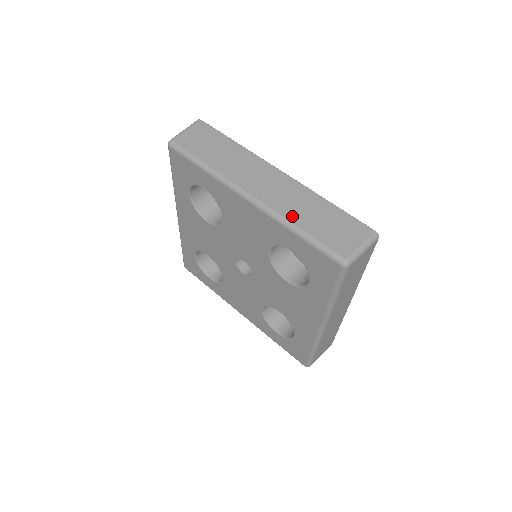
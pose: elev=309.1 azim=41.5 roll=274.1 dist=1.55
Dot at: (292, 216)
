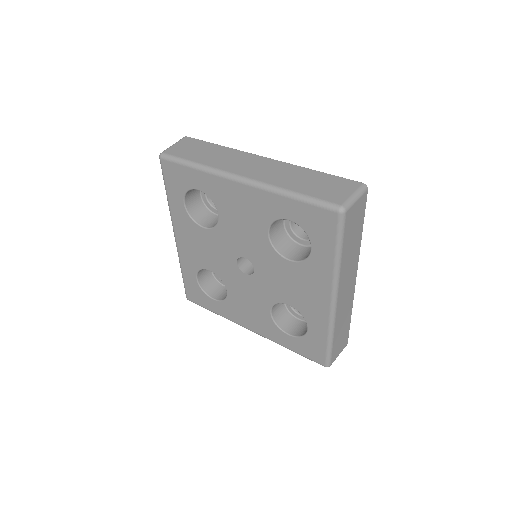
Dot at: (283, 184)
